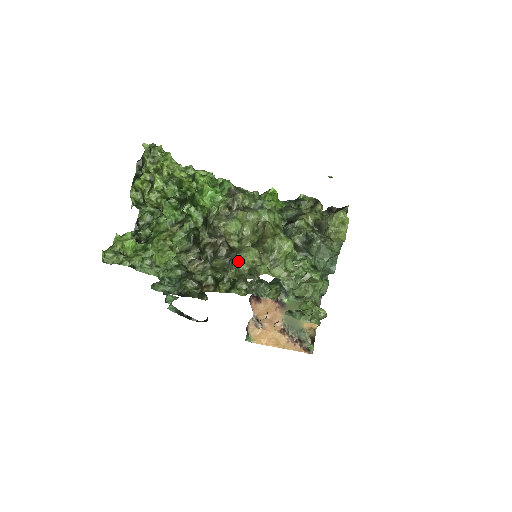
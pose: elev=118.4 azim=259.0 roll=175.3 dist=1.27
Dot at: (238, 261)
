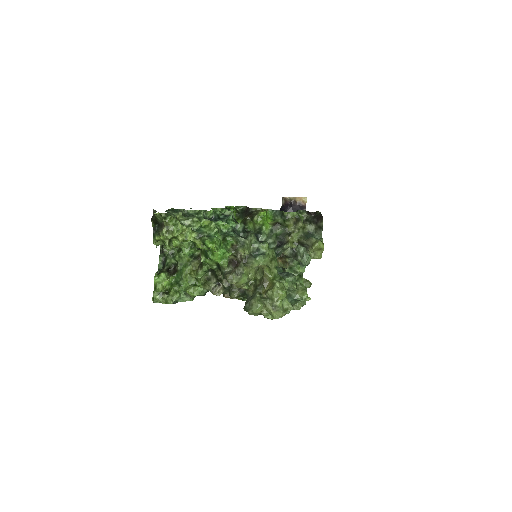
Dot at: (251, 314)
